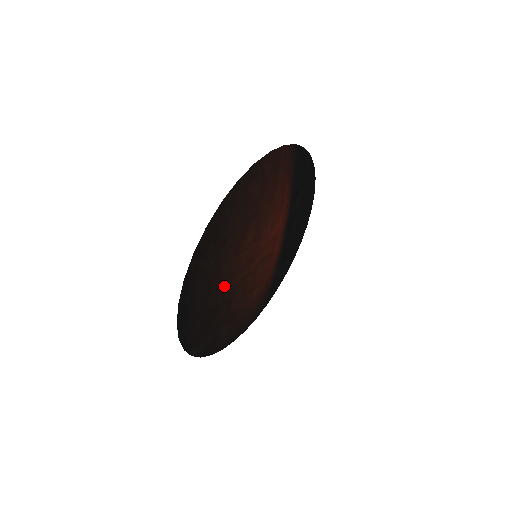
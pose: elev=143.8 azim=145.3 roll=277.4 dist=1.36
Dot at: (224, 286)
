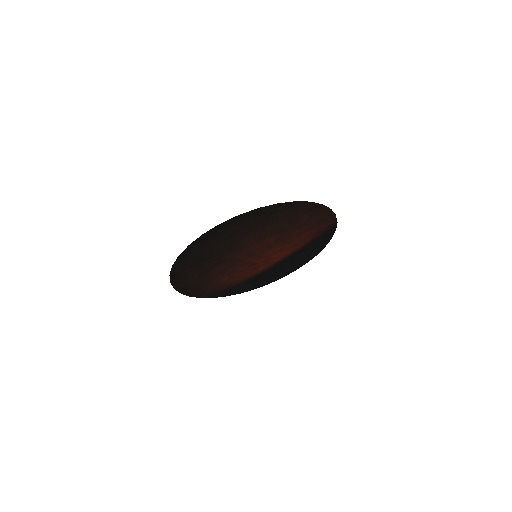
Dot at: (232, 249)
